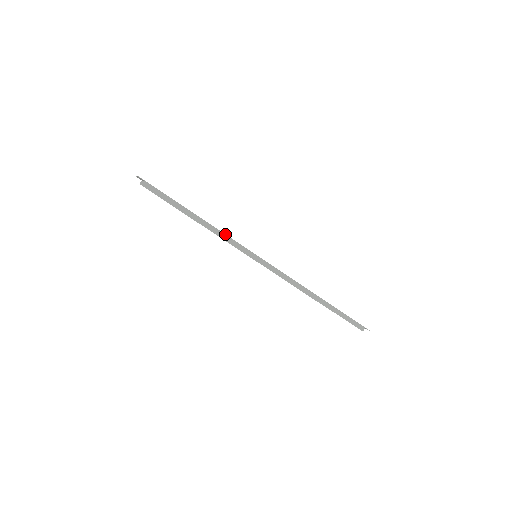
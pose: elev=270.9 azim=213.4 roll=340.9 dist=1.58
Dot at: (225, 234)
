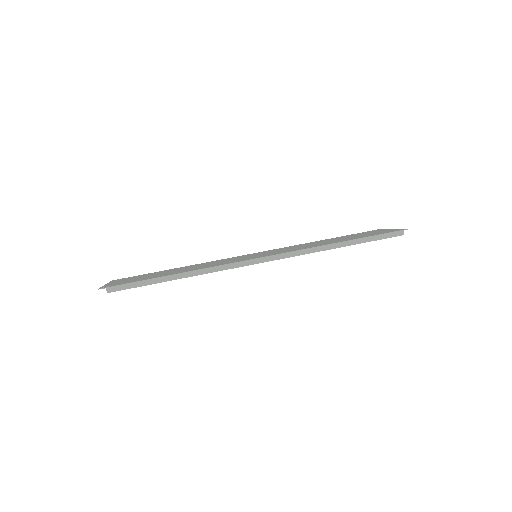
Dot at: (207, 268)
